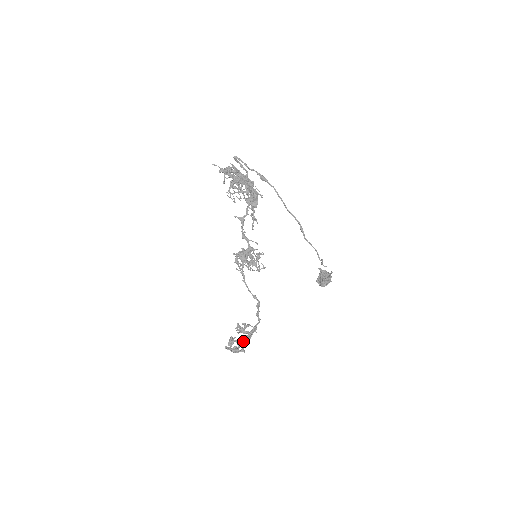
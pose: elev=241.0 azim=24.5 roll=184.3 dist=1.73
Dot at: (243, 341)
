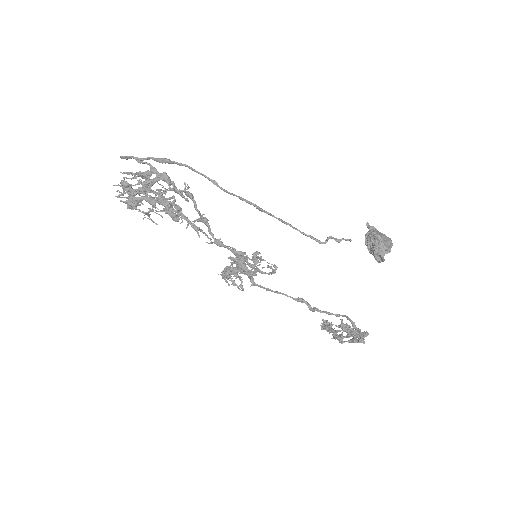
Dot at: (351, 333)
